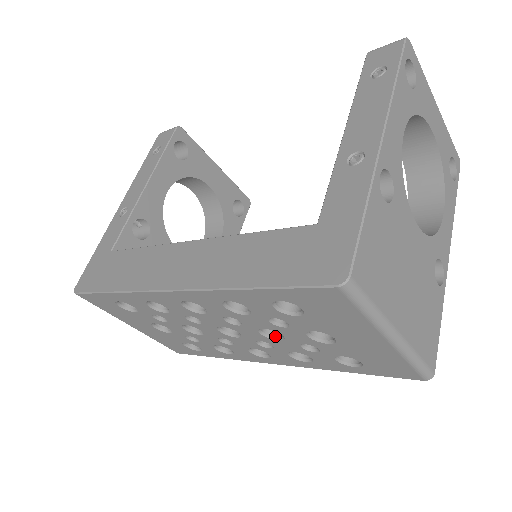
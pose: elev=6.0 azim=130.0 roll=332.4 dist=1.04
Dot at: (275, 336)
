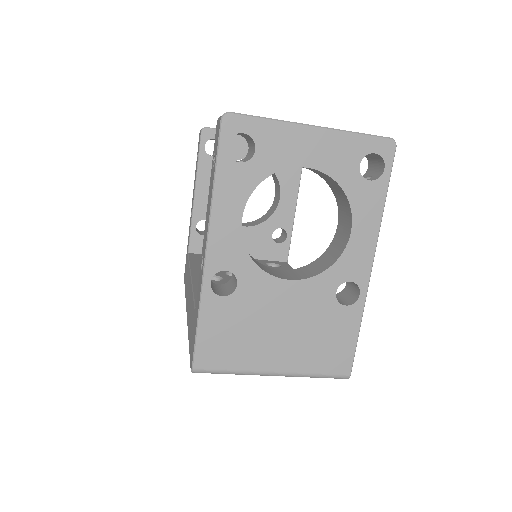
Dot at: occluded
